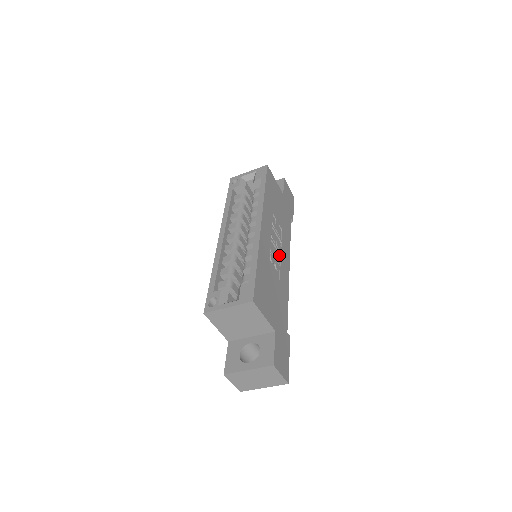
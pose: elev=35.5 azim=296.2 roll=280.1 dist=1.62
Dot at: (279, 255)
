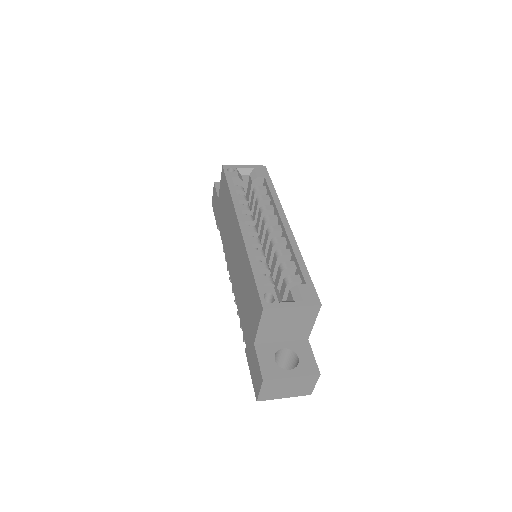
Dot at: occluded
